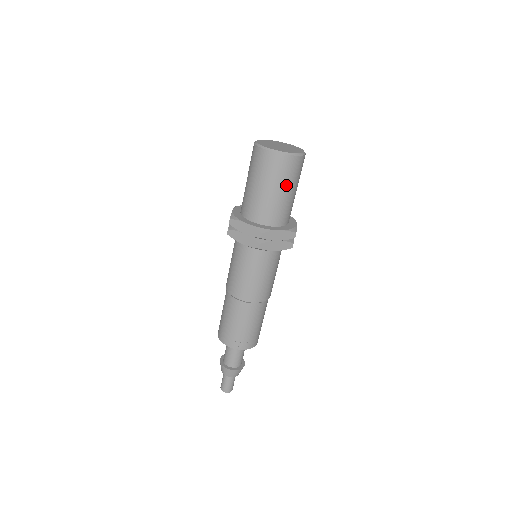
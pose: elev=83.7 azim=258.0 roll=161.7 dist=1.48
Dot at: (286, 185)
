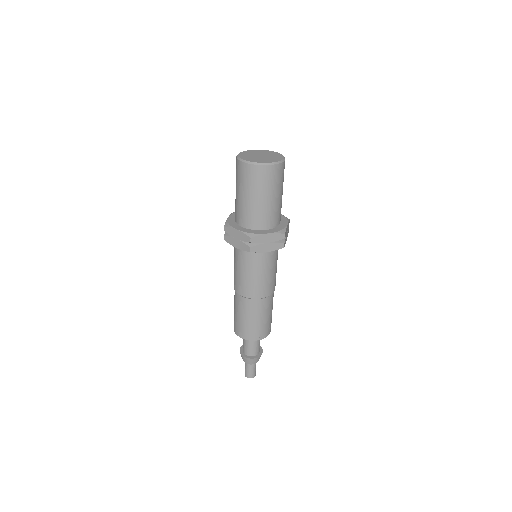
Dot at: (268, 192)
